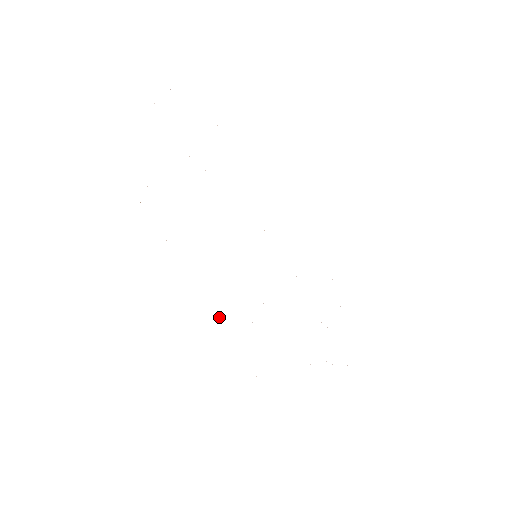
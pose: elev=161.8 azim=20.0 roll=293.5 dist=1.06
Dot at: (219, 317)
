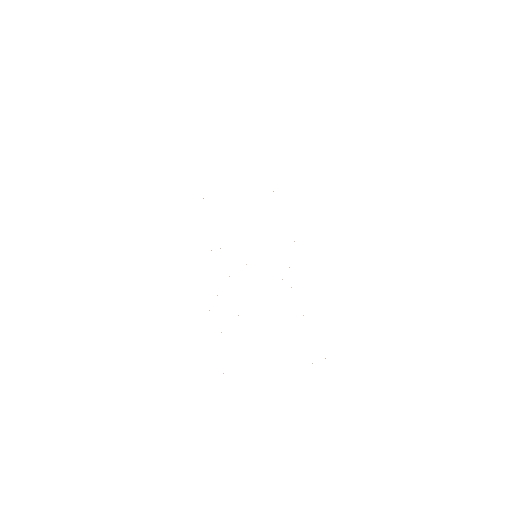
Dot at: occluded
